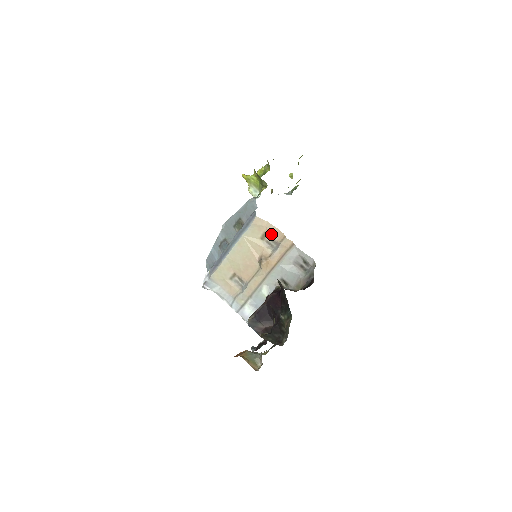
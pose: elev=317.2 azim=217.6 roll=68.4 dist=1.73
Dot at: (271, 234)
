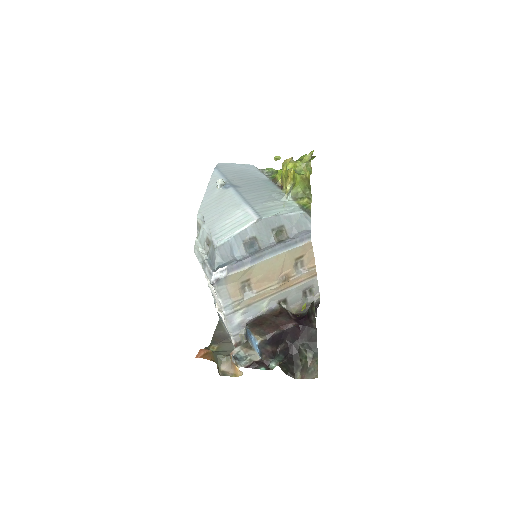
Dot at: (306, 259)
